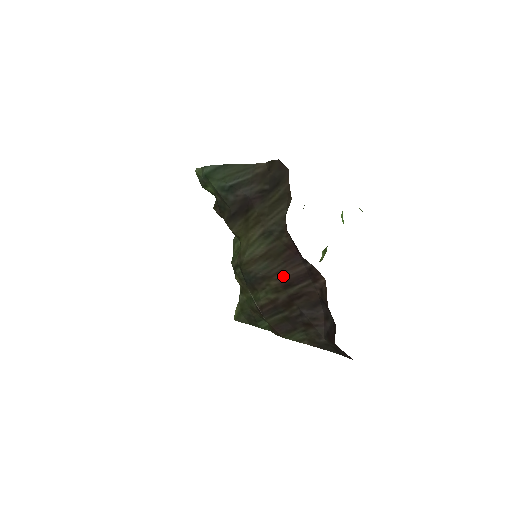
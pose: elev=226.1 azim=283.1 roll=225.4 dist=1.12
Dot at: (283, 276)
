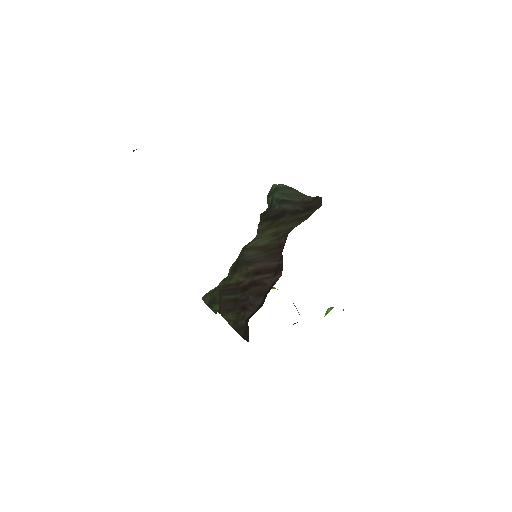
Dot at: (260, 265)
